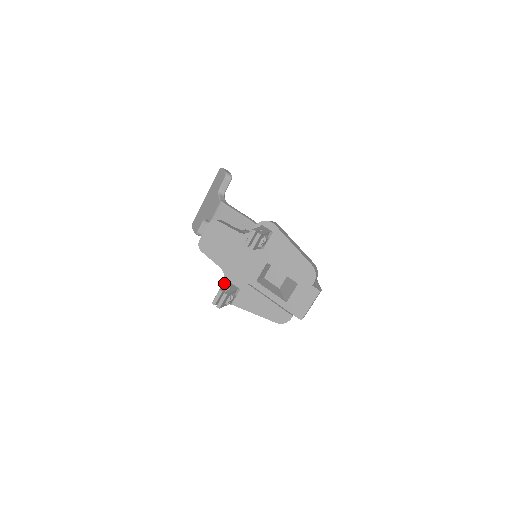
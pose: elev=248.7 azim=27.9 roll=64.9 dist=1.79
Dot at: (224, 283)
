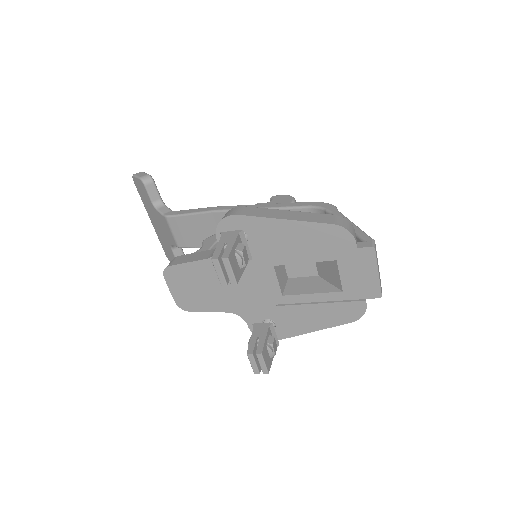
Dot at: (248, 325)
